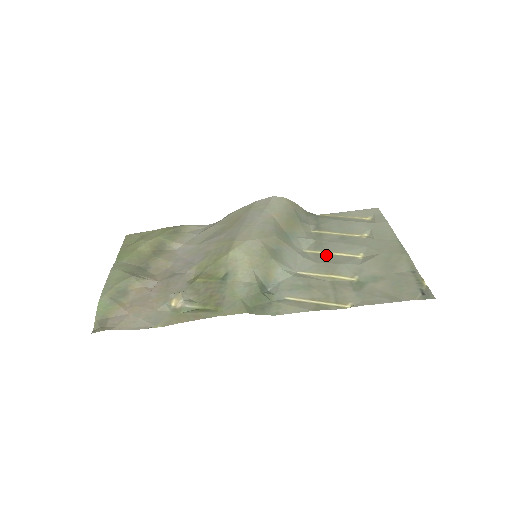
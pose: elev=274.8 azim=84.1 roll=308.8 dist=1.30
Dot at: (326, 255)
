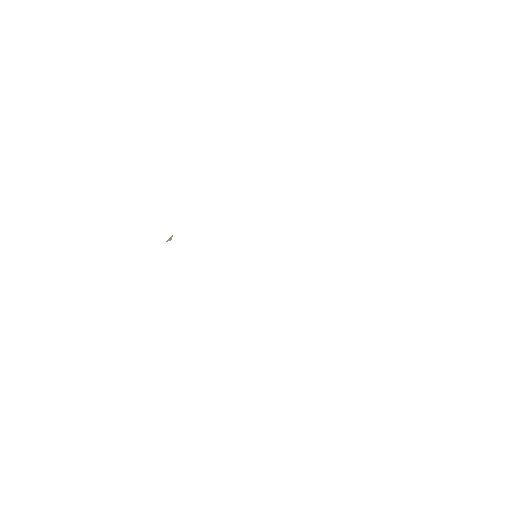
Dot at: occluded
